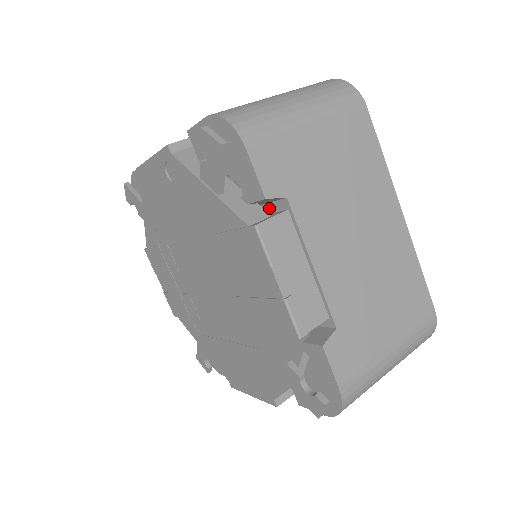
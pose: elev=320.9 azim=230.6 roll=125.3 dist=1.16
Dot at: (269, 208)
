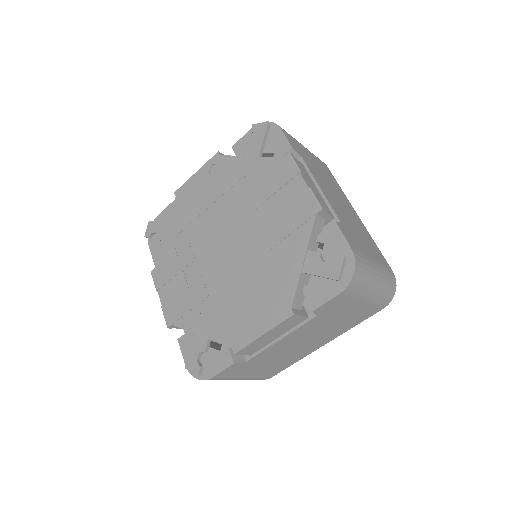
Dot at: occluded
